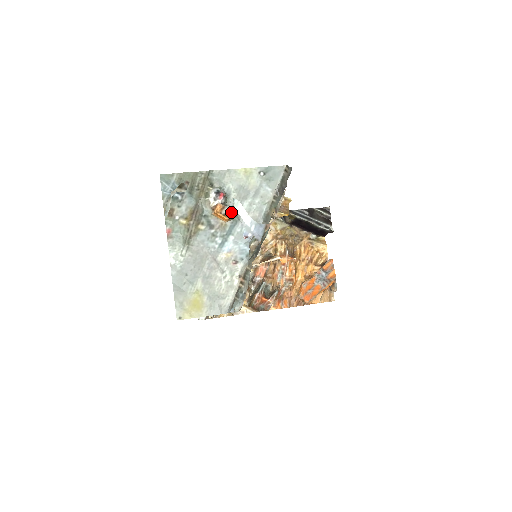
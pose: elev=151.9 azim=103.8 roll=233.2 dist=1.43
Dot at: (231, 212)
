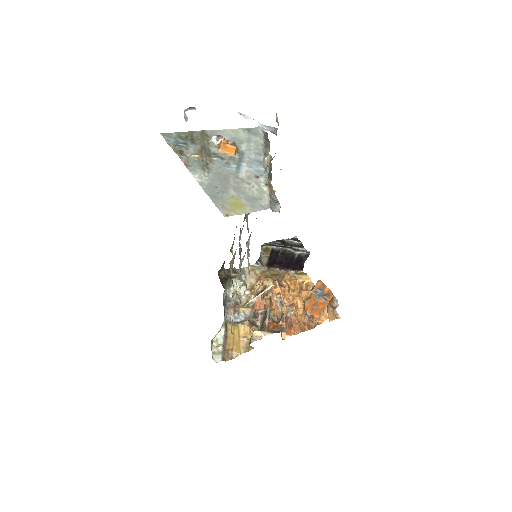
Dot at: (236, 145)
